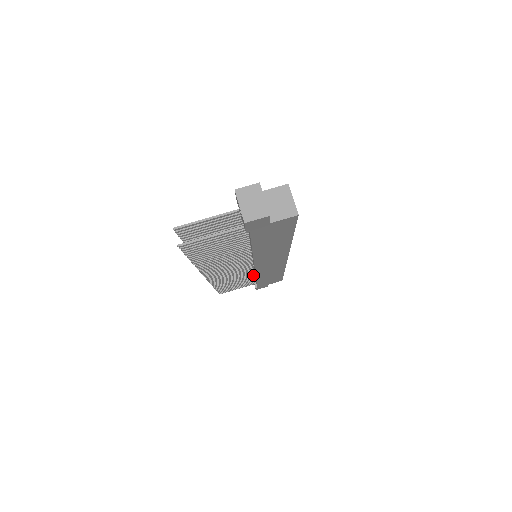
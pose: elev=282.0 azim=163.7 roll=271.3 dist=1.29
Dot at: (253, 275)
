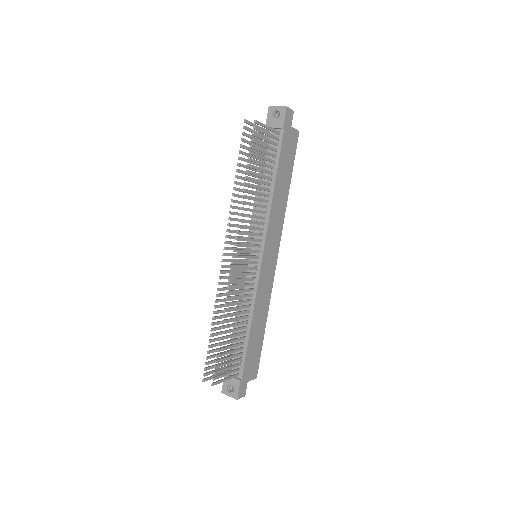
Dot at: (247, 317)
